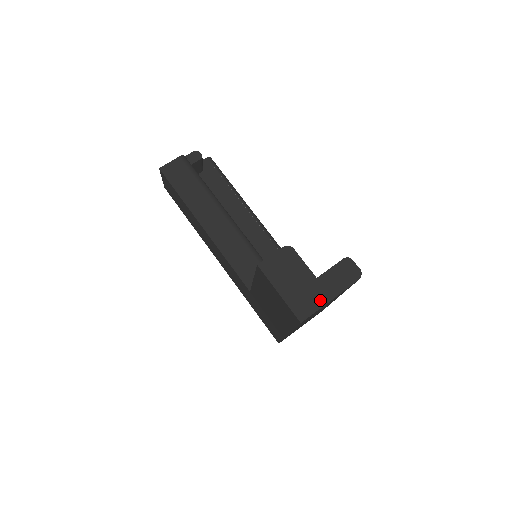
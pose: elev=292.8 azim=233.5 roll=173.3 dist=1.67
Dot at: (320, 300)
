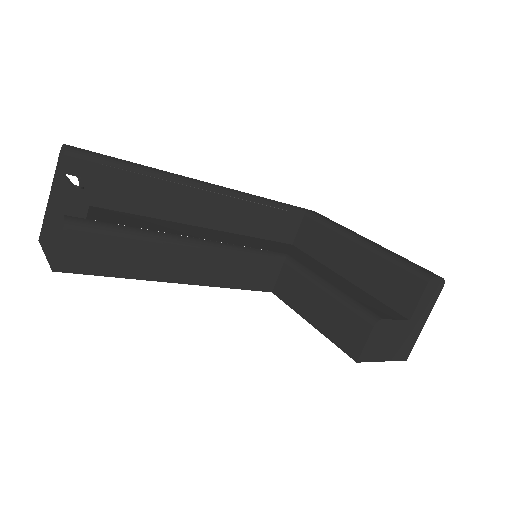
Dot at: (417, 333)
